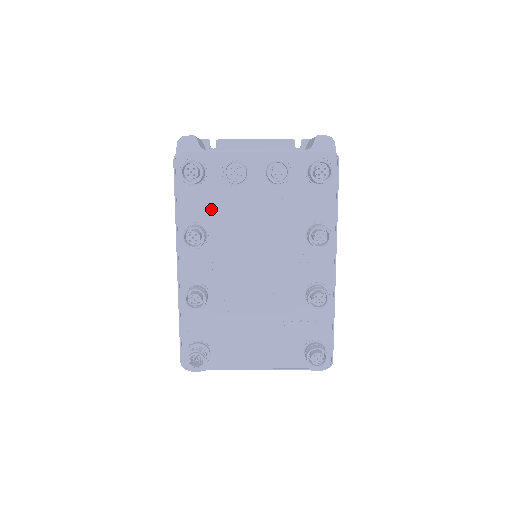
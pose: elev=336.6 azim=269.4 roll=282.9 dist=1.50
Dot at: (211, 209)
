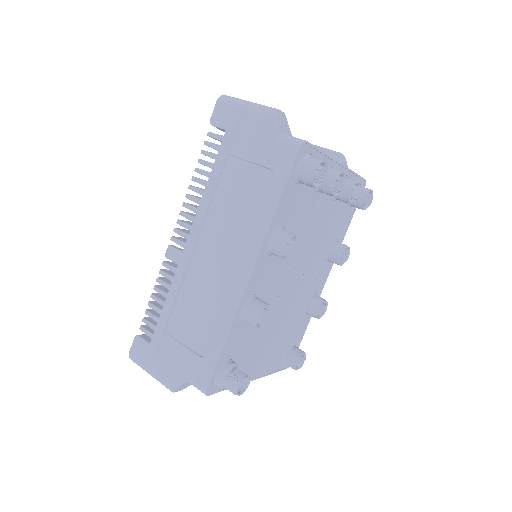
Dot at: (297, 214)
